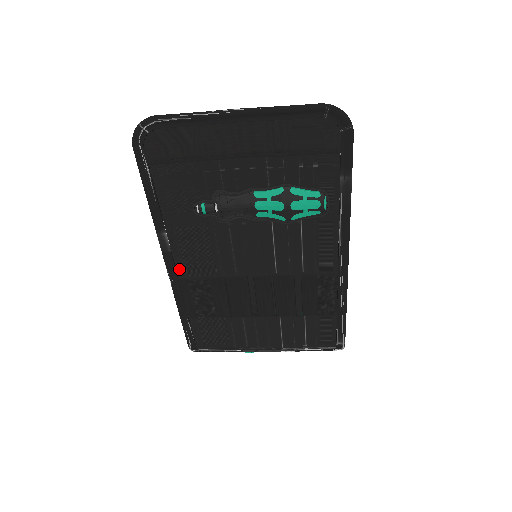
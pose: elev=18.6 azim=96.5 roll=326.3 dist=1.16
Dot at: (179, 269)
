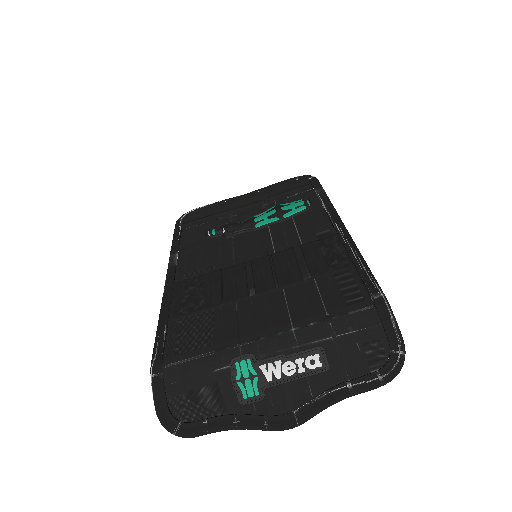
Dot at: (178, 277)
